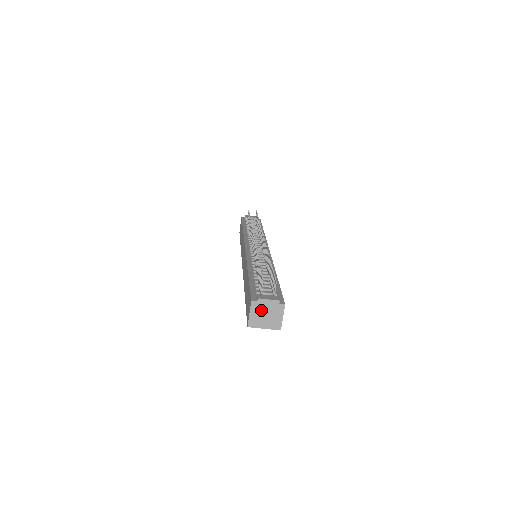
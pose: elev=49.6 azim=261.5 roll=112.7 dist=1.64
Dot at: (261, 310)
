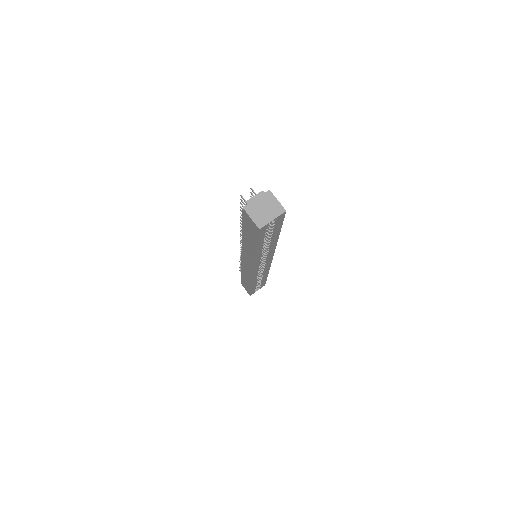
Dot at: (256, 208)
